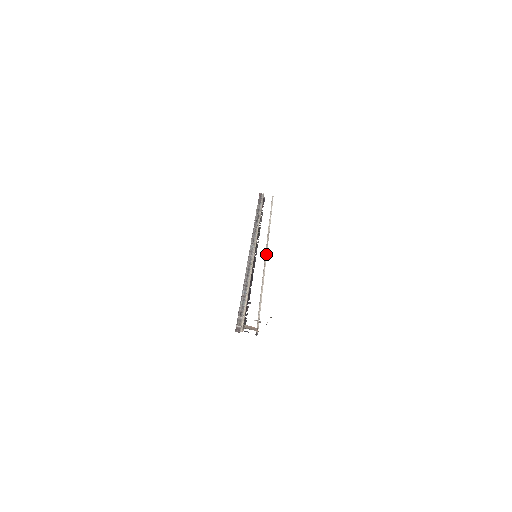
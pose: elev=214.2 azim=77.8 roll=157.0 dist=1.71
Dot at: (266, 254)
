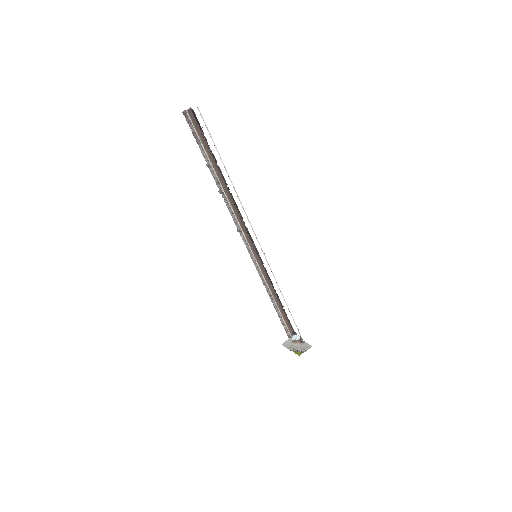
Dot at: occluded
